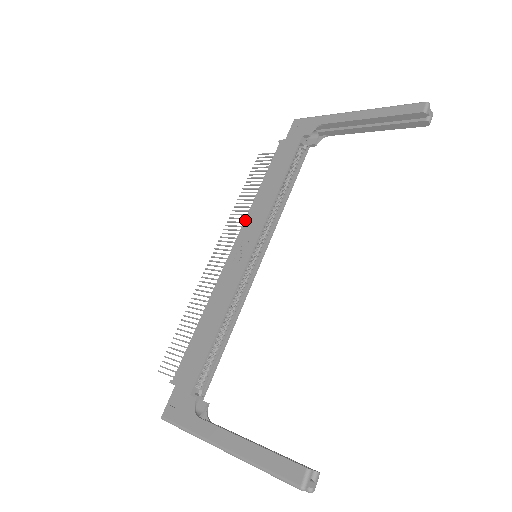
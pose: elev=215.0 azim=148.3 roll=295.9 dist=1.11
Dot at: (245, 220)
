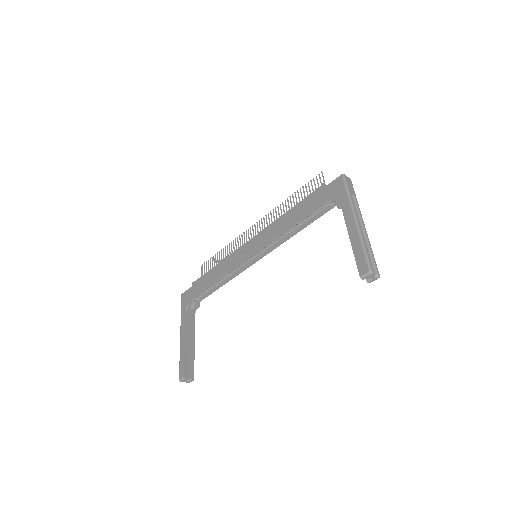
Dot at: (266, 228)
